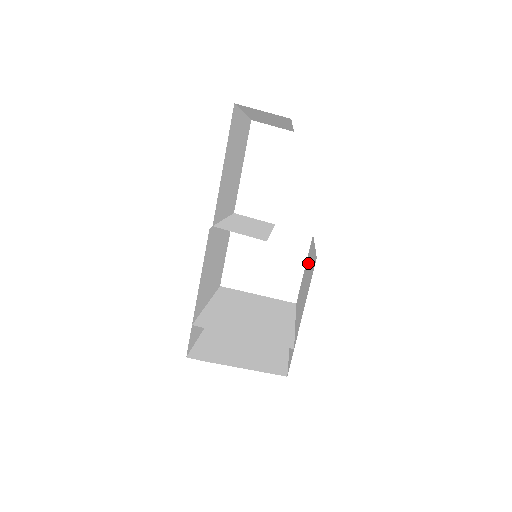
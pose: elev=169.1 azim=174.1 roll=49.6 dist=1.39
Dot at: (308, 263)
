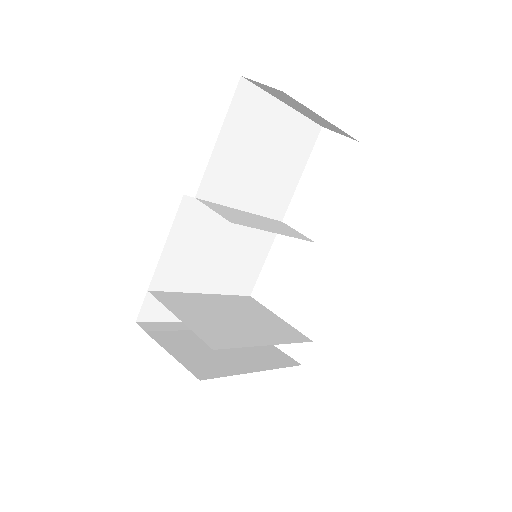
Dot at: occluded
